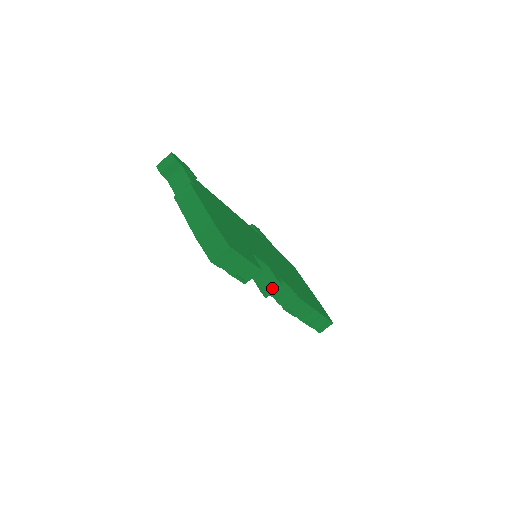
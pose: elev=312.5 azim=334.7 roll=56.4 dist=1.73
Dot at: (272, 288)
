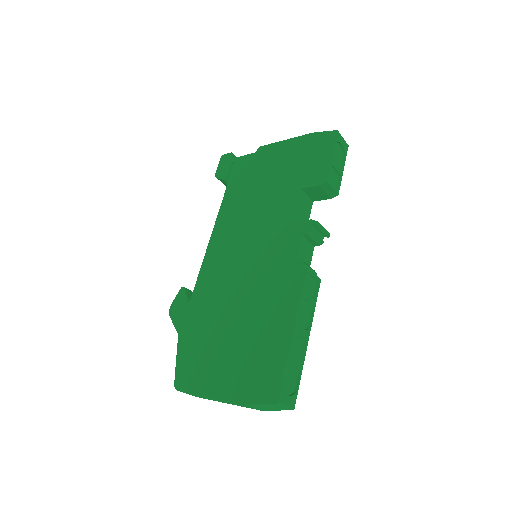
Dot at: (323, 228)
